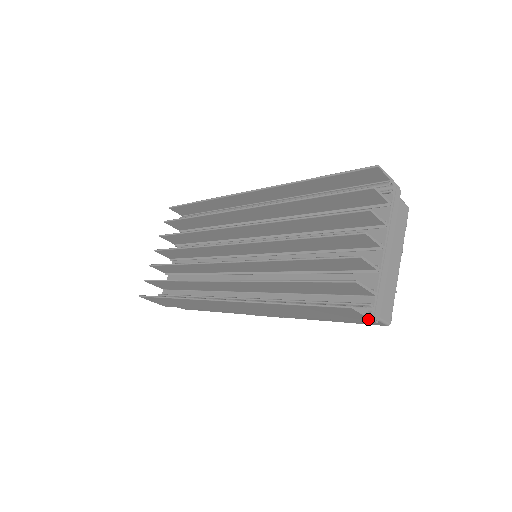
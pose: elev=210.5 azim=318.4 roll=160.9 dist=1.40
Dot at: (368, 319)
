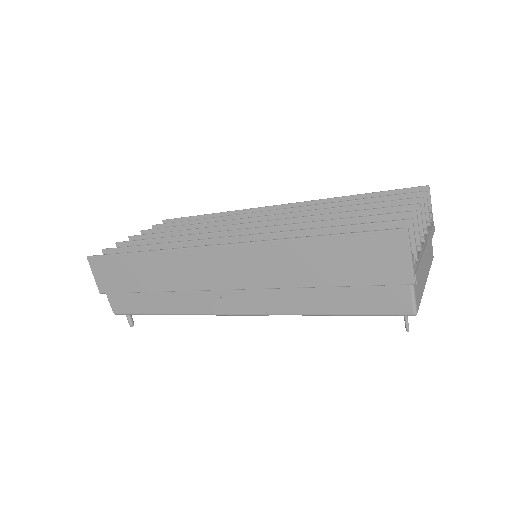
Dot at: (410, 270)
